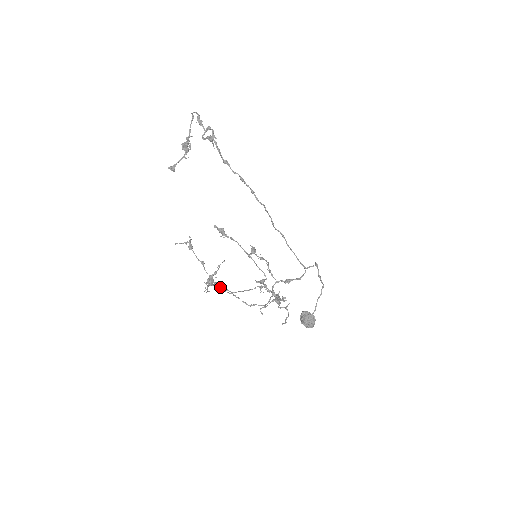
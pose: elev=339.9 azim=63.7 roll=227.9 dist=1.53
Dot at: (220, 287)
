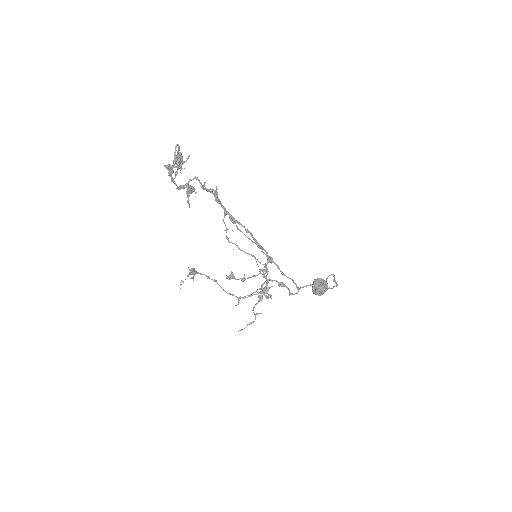
Dot at: occluded
